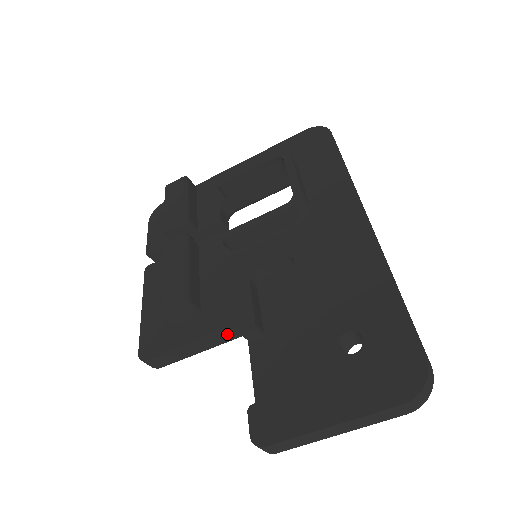
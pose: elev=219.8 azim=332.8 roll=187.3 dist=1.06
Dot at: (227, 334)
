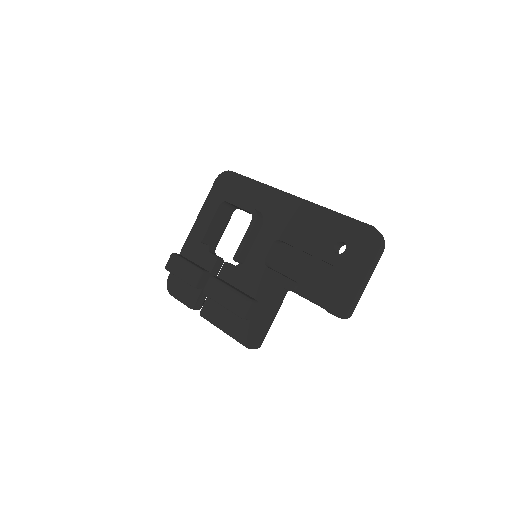
Dot at: (281, 298)
